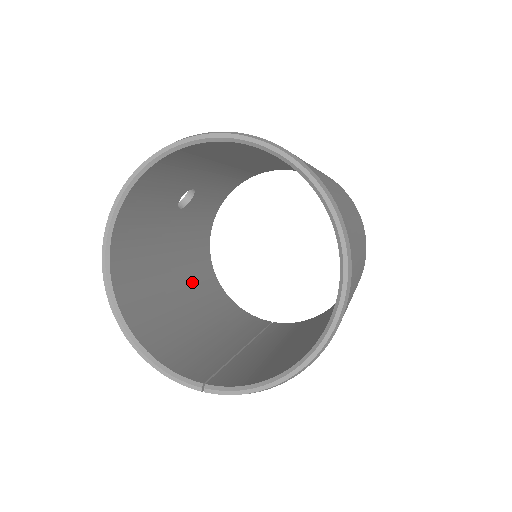
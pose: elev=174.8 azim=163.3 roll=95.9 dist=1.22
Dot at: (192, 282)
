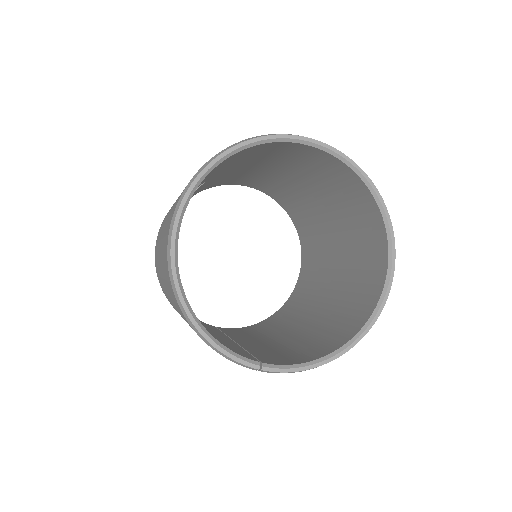
Dot at: occluded
